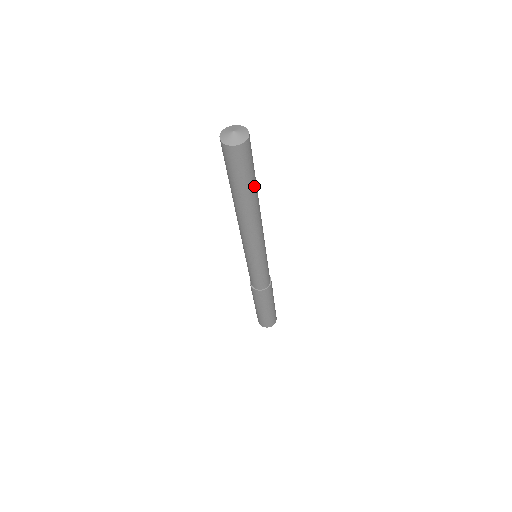
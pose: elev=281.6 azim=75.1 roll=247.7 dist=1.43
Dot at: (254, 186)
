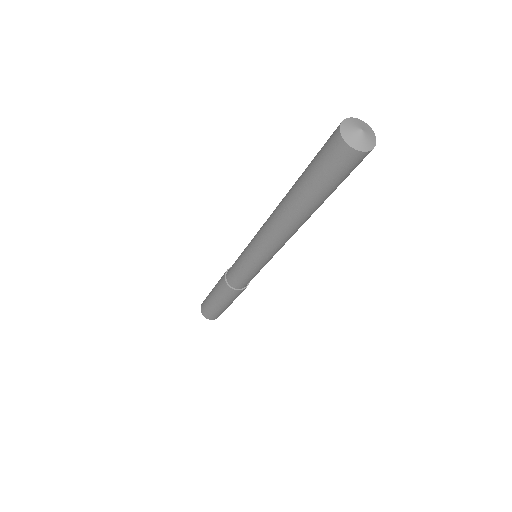
Dot at: (324, 199)
